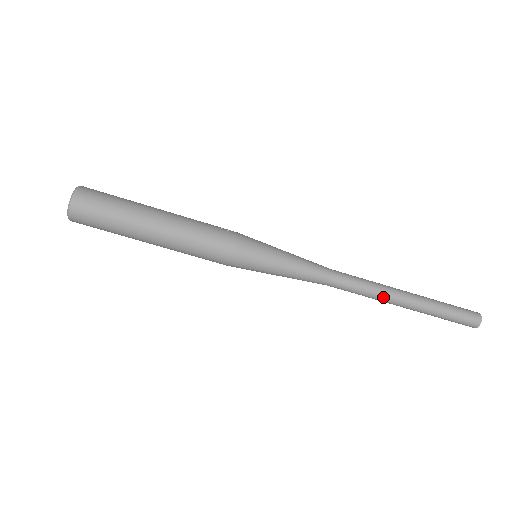
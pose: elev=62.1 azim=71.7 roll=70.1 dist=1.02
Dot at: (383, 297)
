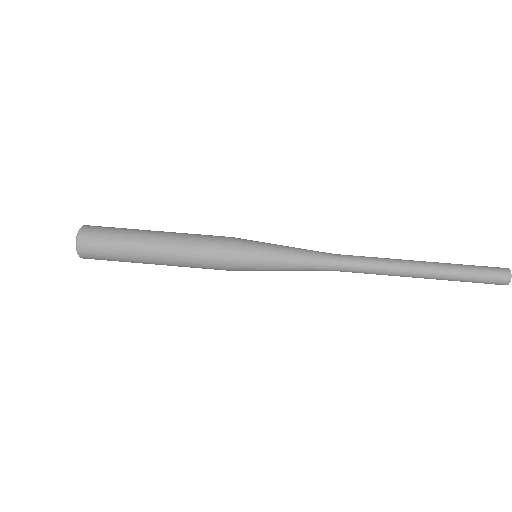
Dot at: (394, 266)
